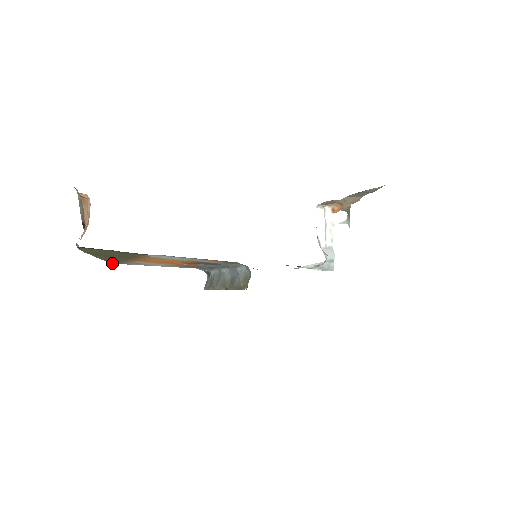
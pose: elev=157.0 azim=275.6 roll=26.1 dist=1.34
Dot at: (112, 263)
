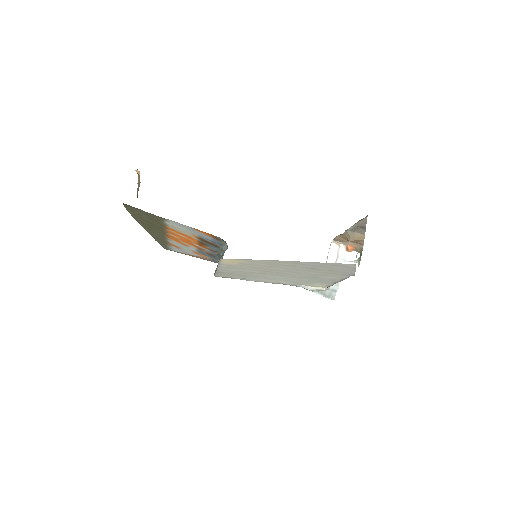
Dot at: (162, 246)
